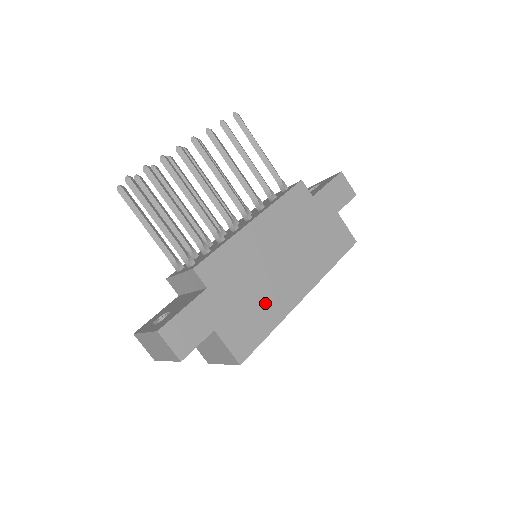
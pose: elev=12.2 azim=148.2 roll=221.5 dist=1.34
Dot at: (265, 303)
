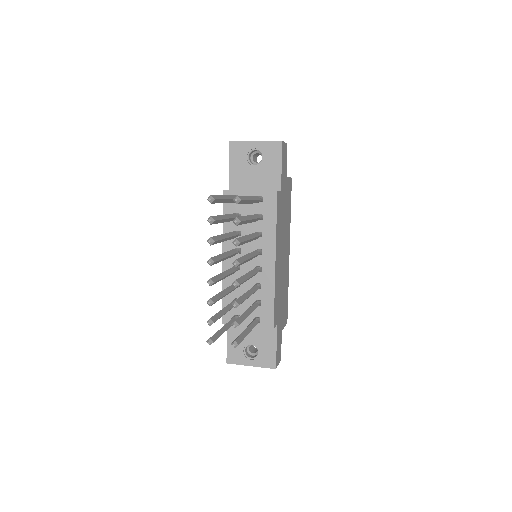
Dot at: (285, 286)
